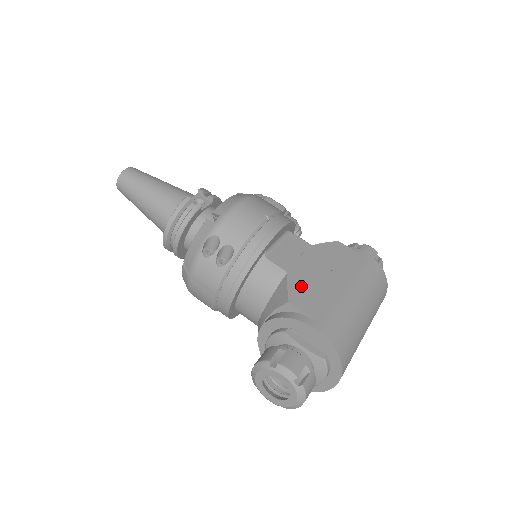
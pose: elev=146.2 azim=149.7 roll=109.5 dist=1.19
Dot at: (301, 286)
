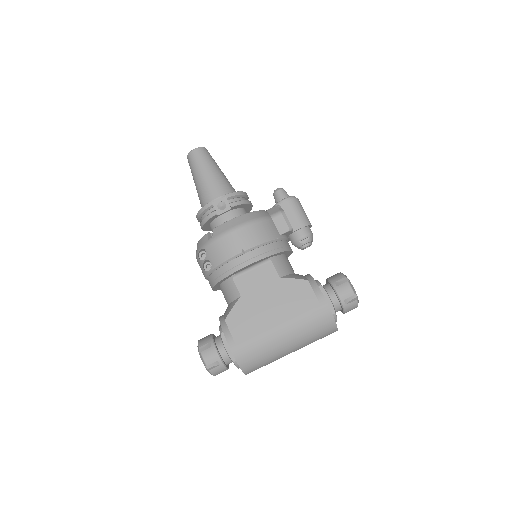
Dot at: (243, 311)
